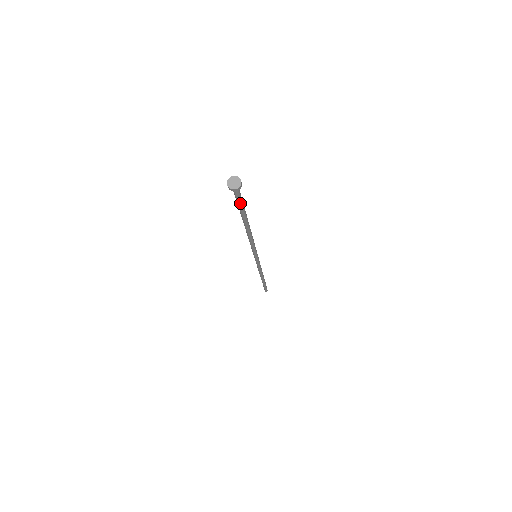
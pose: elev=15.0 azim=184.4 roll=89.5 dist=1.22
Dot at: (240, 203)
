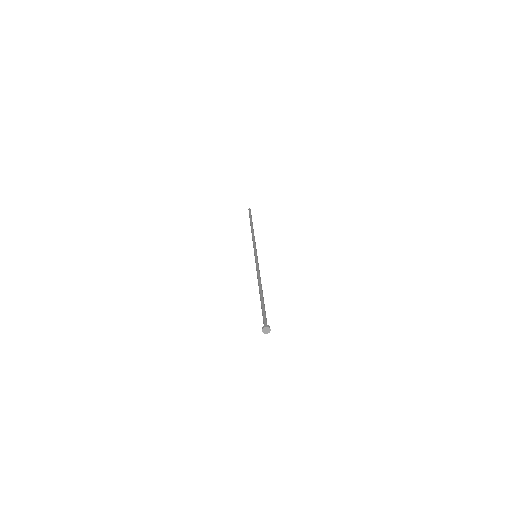
Dot at: (263, 315)
